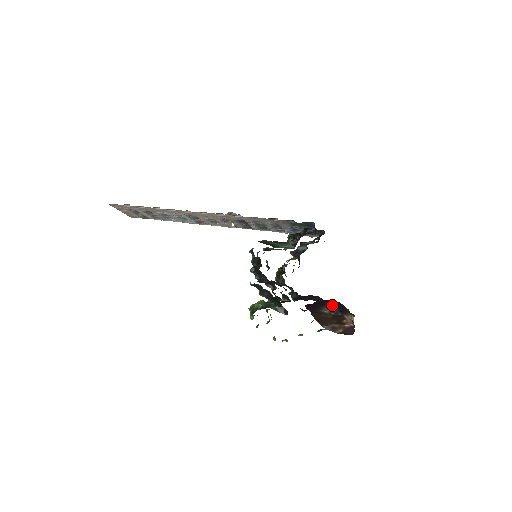
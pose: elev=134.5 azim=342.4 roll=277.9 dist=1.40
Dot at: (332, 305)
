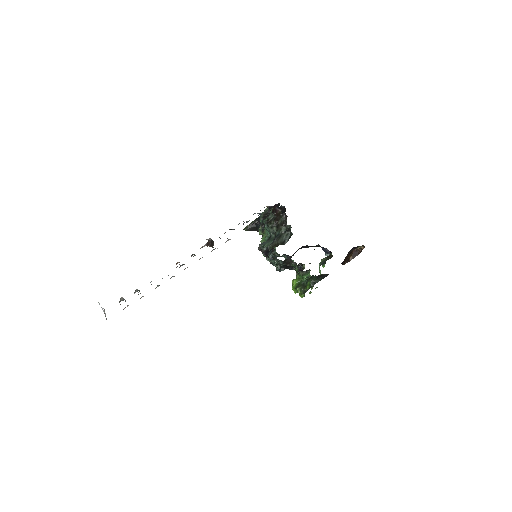
Dot at: (350, 250)
